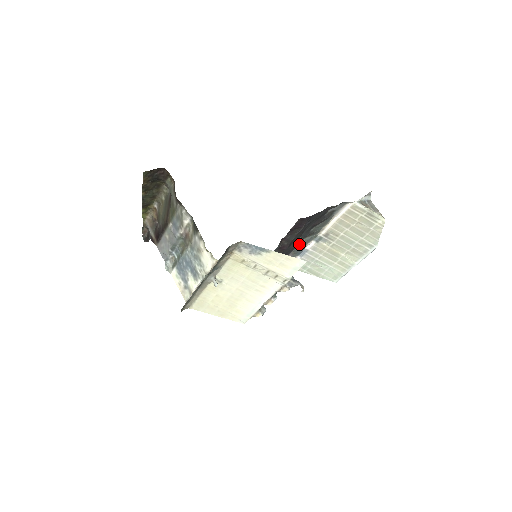
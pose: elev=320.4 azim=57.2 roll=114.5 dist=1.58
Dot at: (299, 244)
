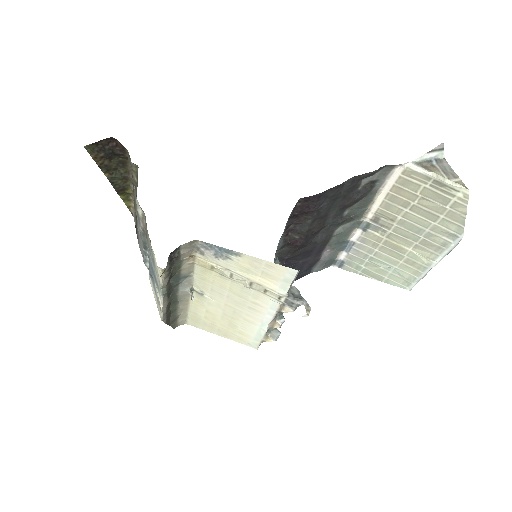
Dot at: (334, 235)
